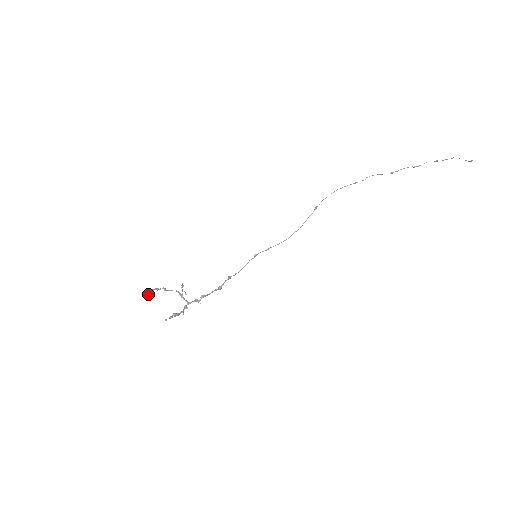
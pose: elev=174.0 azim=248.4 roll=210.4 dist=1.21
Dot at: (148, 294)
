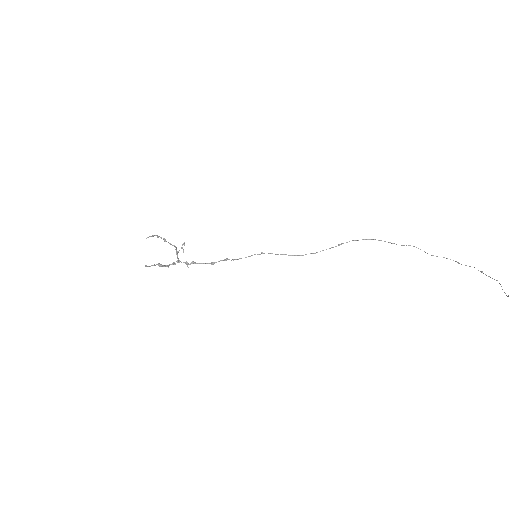
Dot at: (147, 237)
